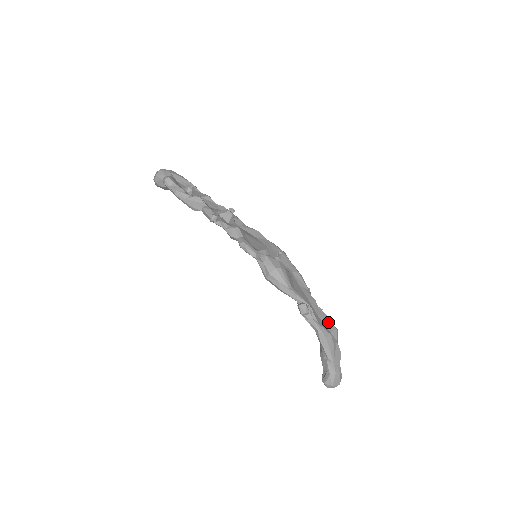
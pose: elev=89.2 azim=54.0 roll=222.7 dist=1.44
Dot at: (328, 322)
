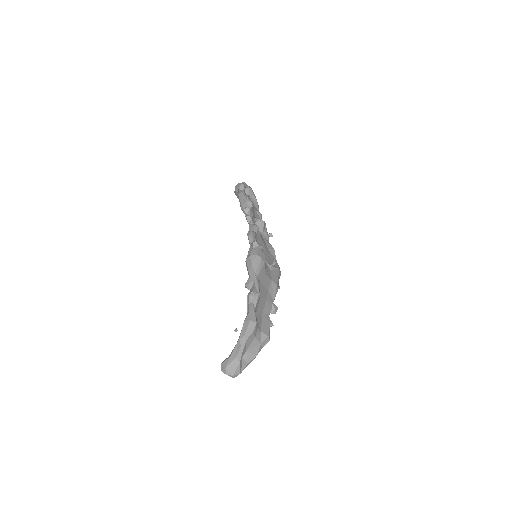
Dot at: (266, 326)
